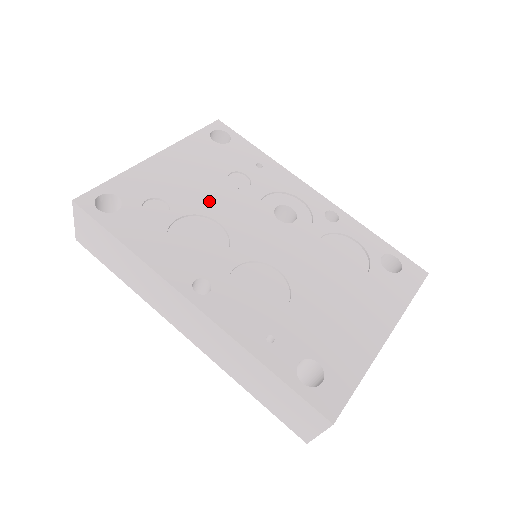
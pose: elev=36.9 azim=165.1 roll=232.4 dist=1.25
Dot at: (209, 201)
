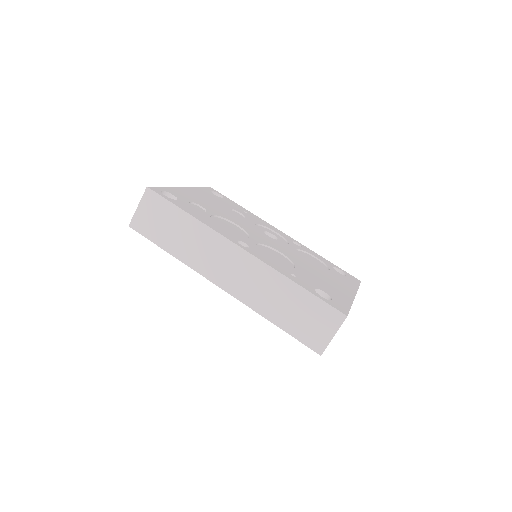
Dot at: (226, 215)
